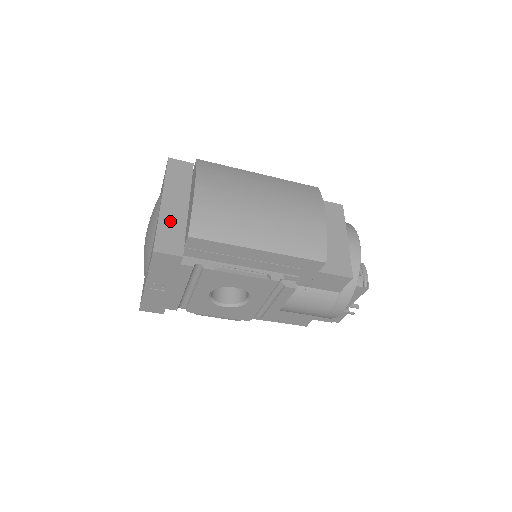
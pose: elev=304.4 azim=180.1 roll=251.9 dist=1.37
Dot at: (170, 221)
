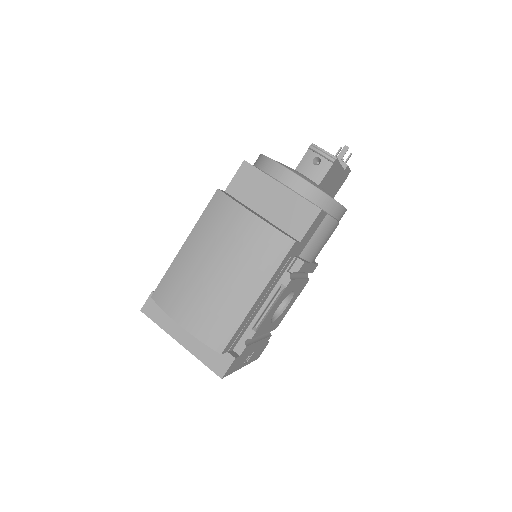
Dot at: (200, 348)
